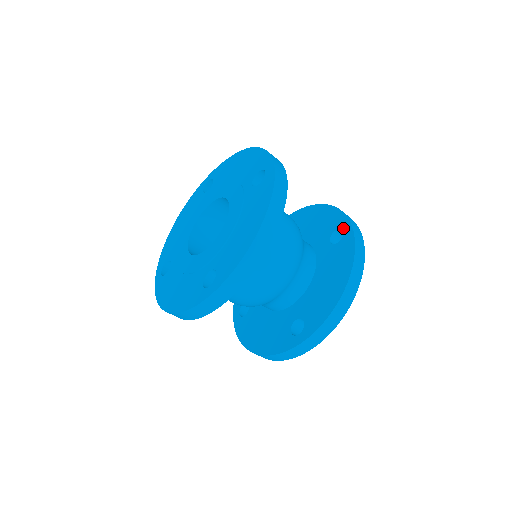
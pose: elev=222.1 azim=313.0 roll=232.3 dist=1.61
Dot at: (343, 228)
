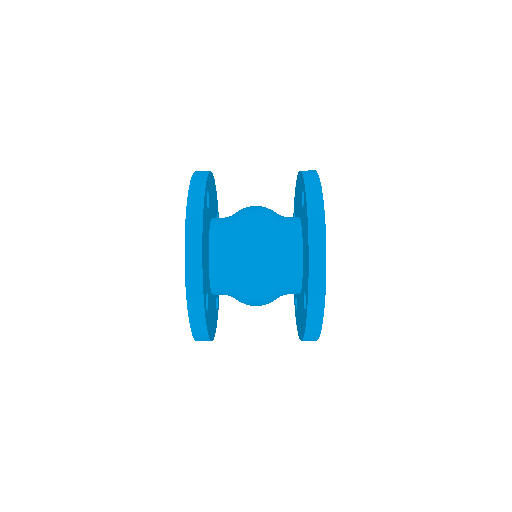
Dot at: occluded
